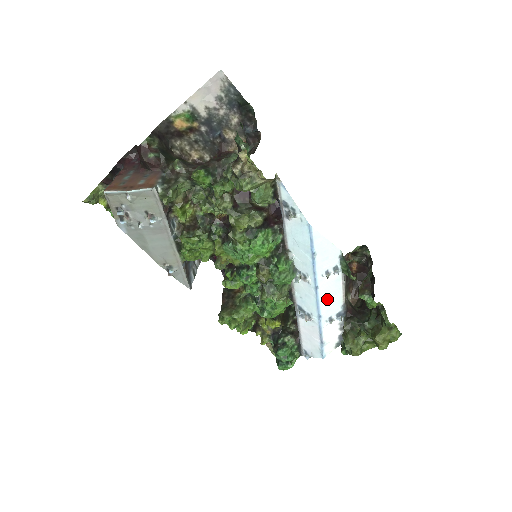
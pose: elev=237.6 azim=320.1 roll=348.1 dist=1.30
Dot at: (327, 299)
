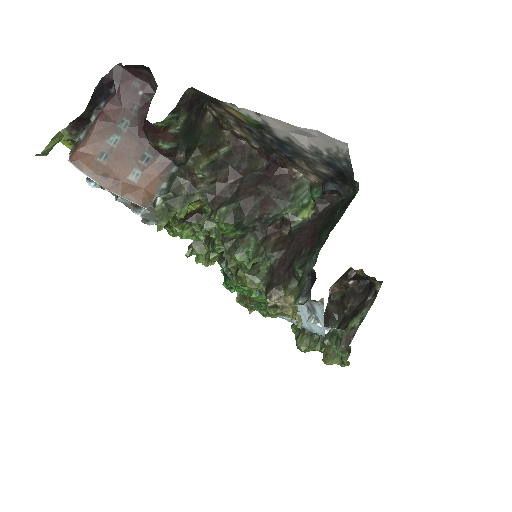
Dot at: occluded
